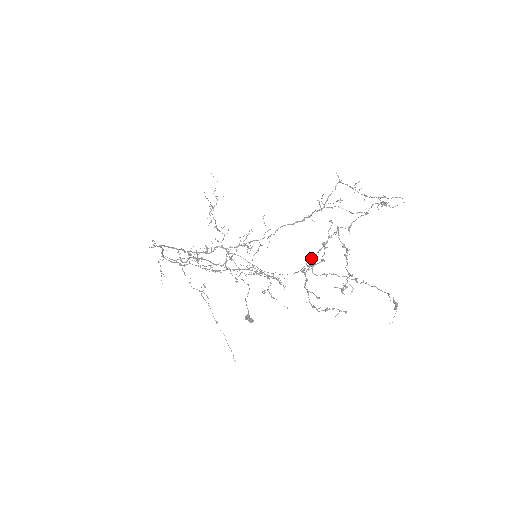
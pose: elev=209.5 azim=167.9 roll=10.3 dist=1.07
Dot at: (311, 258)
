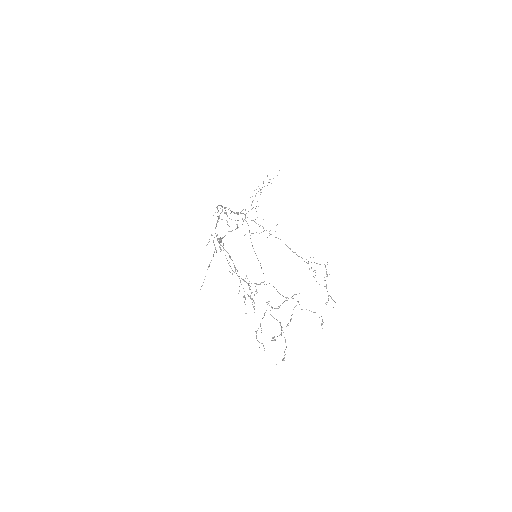
Dot at: occluded
